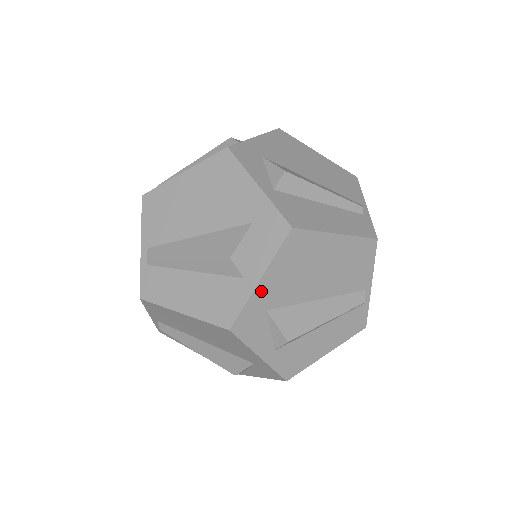
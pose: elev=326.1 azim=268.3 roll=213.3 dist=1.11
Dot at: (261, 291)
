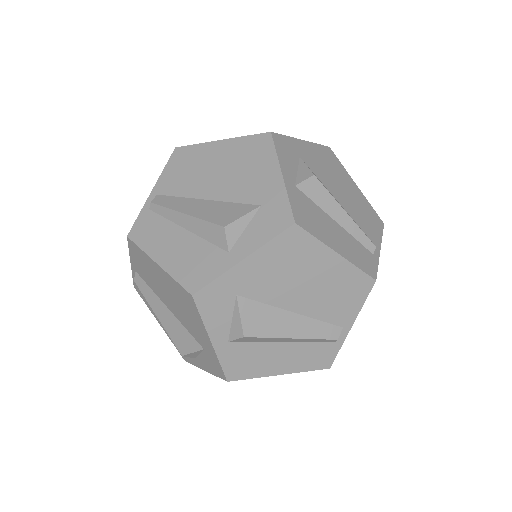
Dot at: occluded
